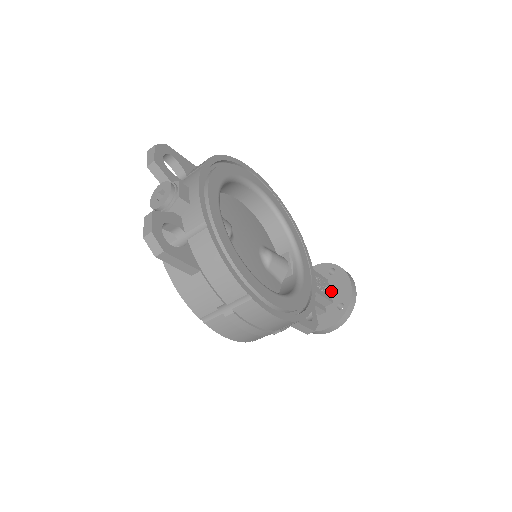
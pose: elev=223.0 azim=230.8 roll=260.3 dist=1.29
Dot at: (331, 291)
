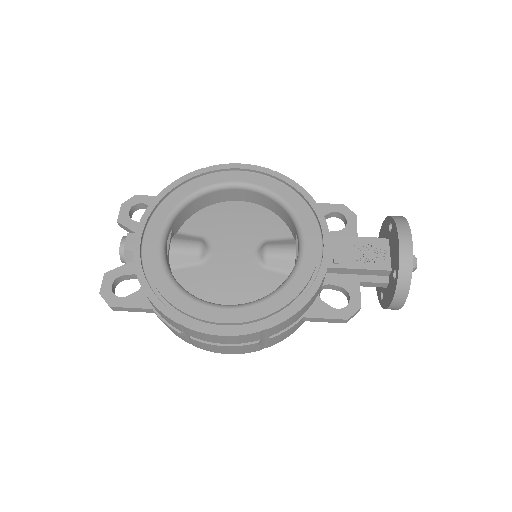
Dot at: (390, 254)
